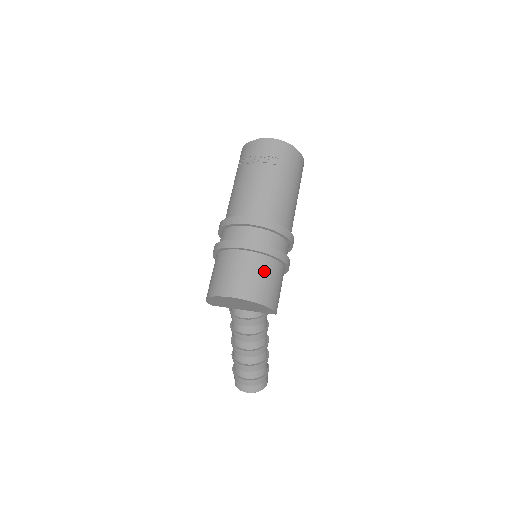
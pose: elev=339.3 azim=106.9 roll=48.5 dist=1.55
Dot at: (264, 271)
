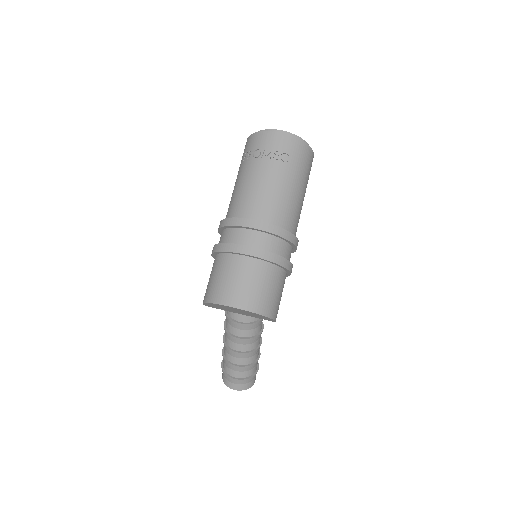
Dot at: (268, 280)
